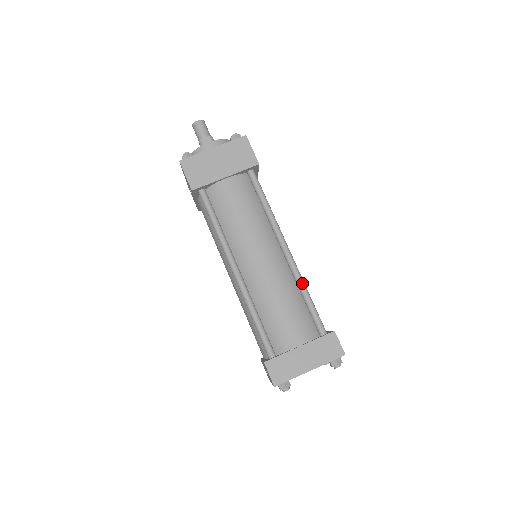
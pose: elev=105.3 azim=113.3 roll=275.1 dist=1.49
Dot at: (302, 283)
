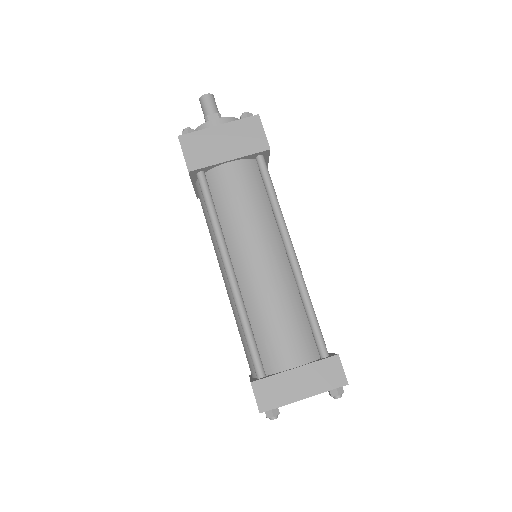
Dot at: (306, 293)
